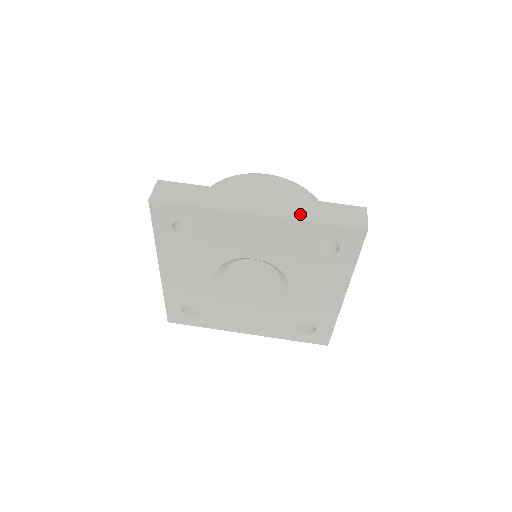
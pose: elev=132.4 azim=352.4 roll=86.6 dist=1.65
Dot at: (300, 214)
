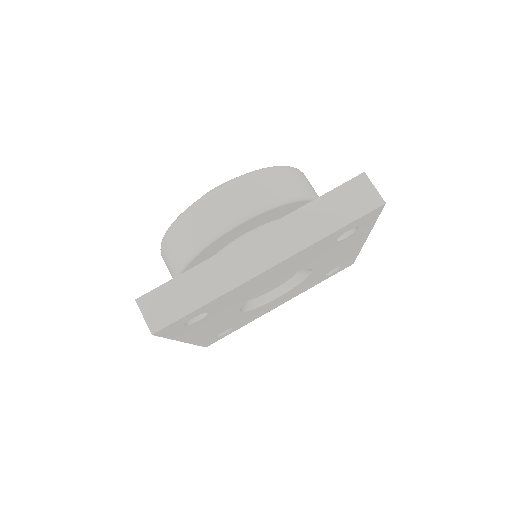
Dot at: (310, 234)
